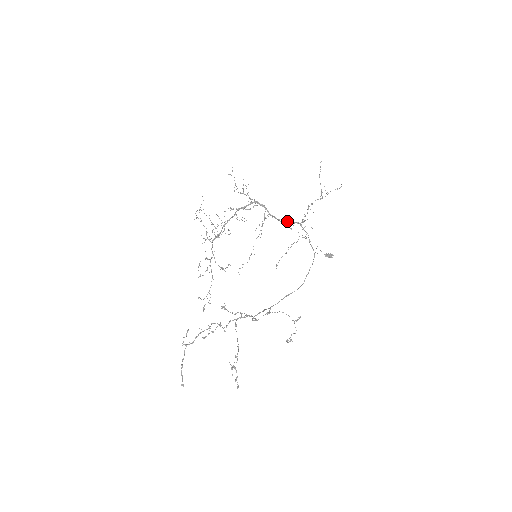
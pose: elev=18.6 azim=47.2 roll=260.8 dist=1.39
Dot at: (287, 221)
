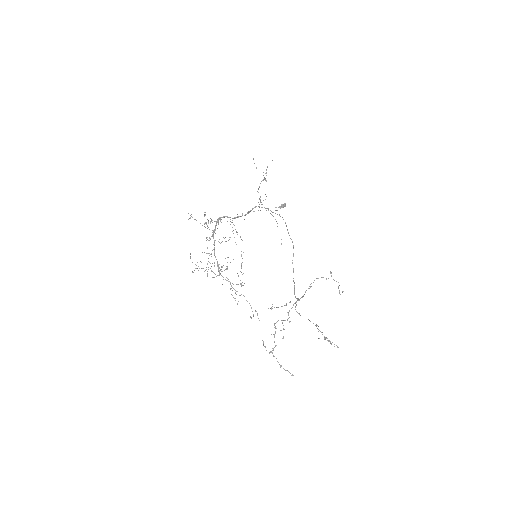
Dot at: (247, 212)
